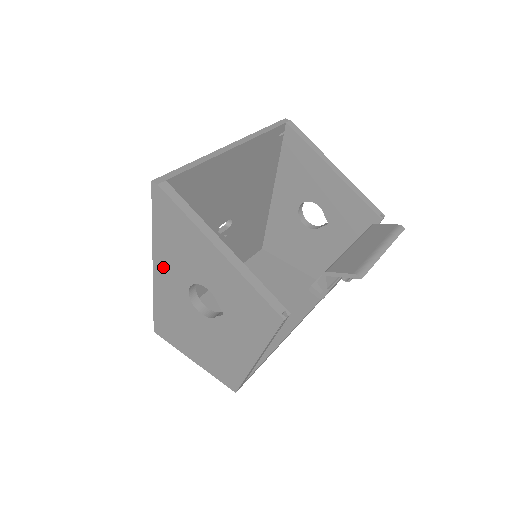
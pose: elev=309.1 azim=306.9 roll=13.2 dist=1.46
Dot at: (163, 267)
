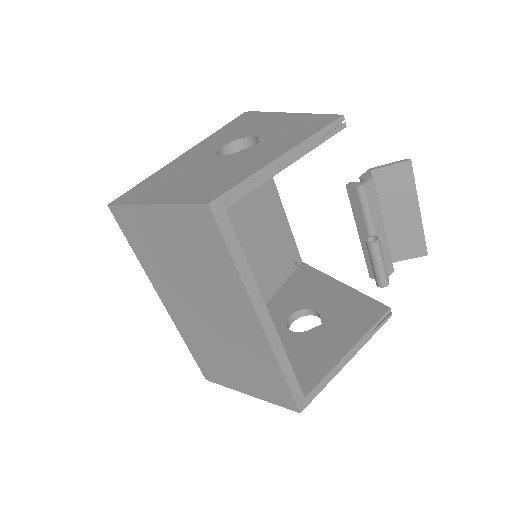
Dot at: (202, 146)
